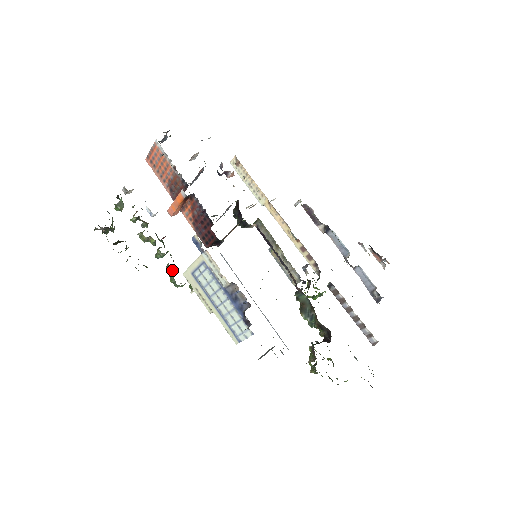
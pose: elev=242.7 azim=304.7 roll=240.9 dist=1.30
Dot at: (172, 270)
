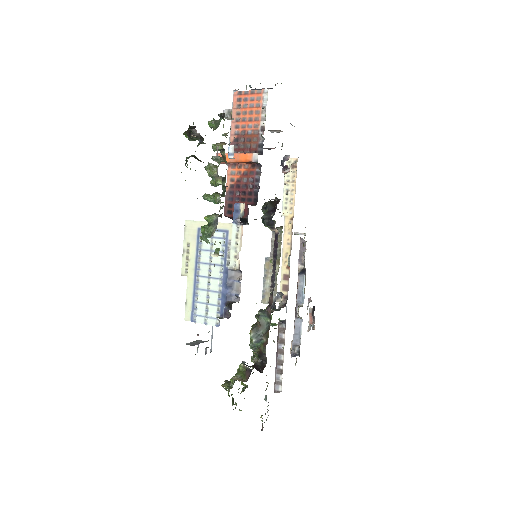
Dot at: occluded
